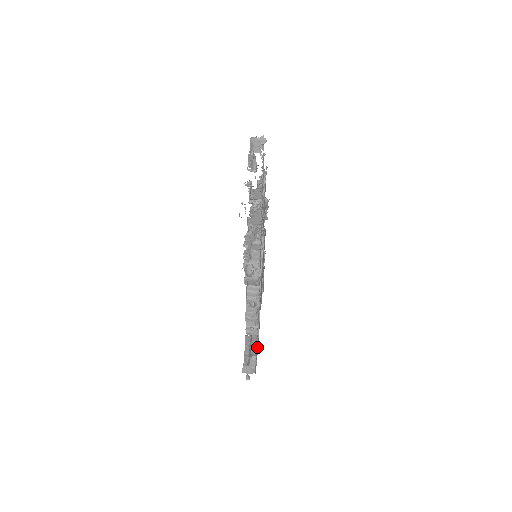
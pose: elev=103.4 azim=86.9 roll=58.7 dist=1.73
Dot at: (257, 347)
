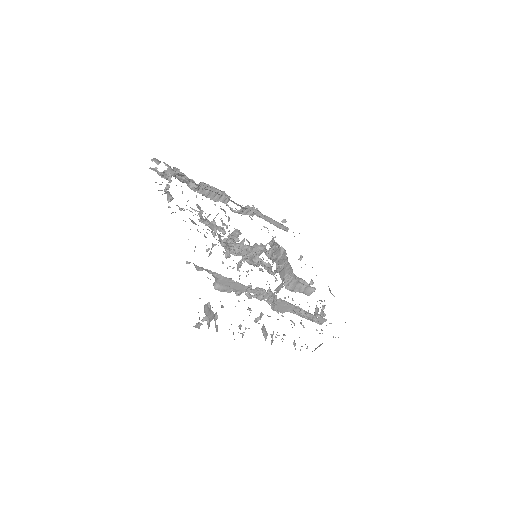
Dot at: occluded
